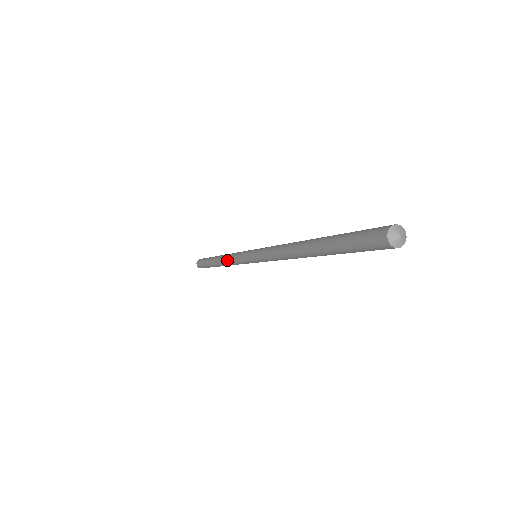
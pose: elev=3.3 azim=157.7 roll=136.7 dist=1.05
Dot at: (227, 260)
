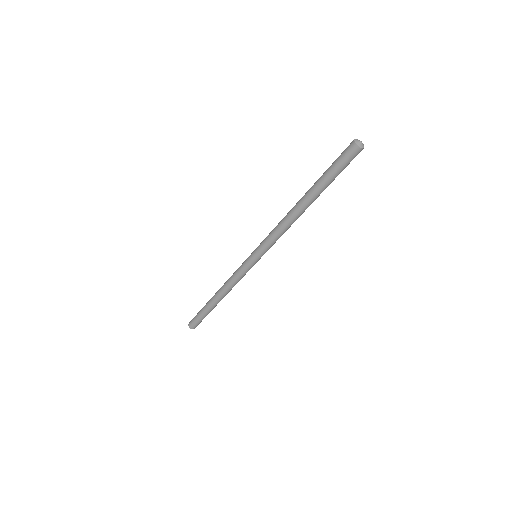
Dot at: (227, 281)
